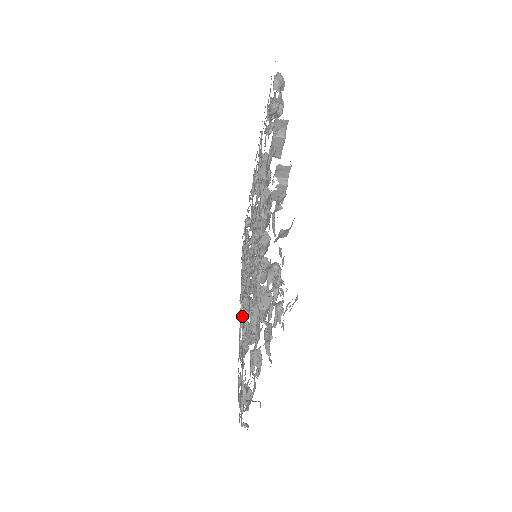
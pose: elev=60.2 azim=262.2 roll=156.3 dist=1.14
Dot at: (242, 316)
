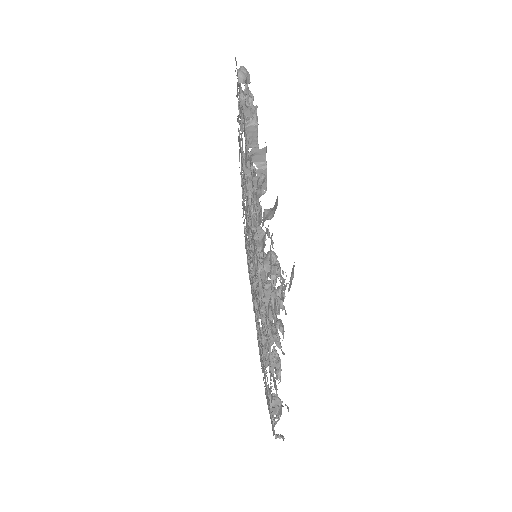
Dot at: occluded
